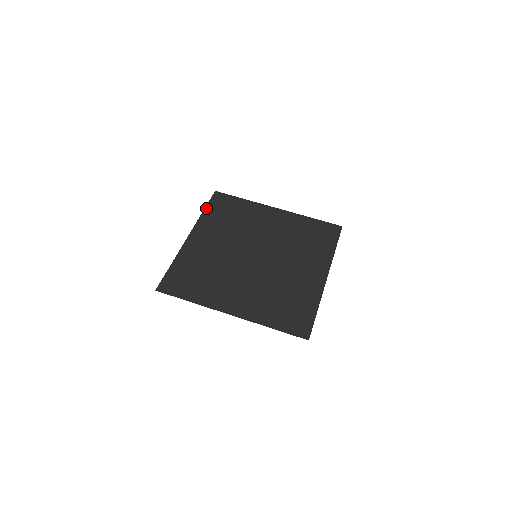
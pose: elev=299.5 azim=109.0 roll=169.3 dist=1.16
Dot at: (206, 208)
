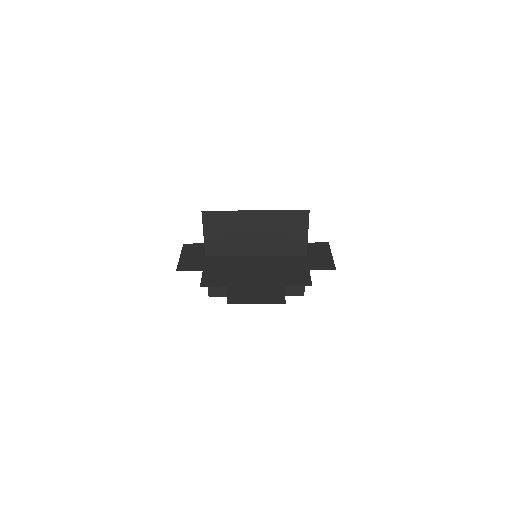
Dot at: (204, 230)
